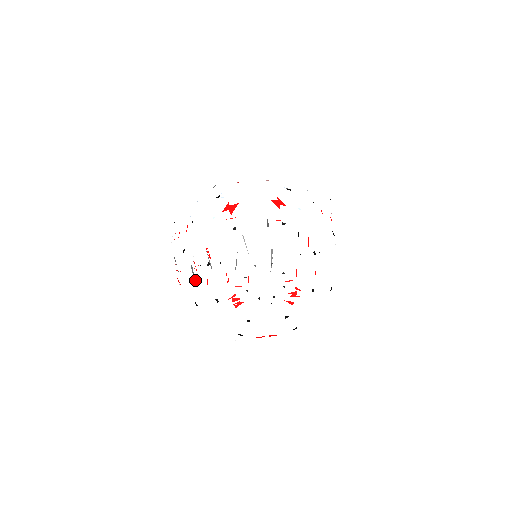
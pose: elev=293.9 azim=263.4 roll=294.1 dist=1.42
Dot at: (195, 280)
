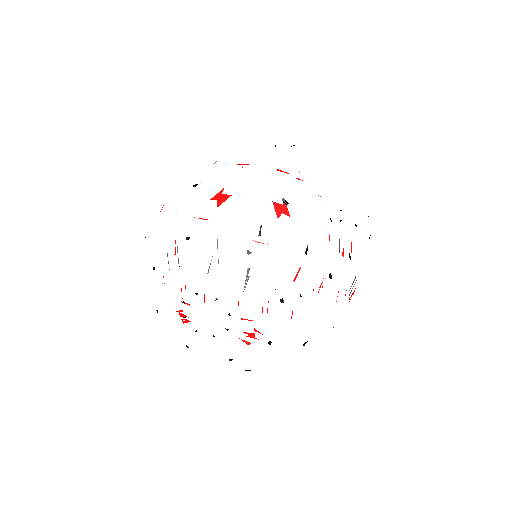
Dot at: occluded
